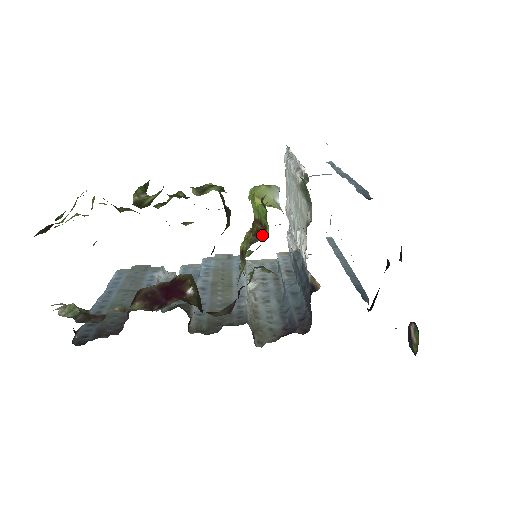
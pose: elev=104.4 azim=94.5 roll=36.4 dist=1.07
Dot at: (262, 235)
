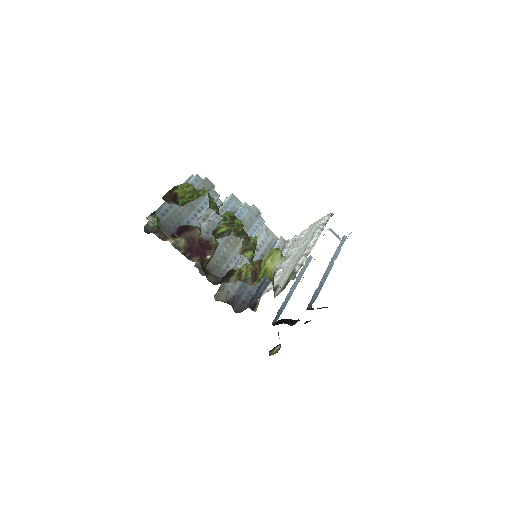
Dot at: (253, 278)
